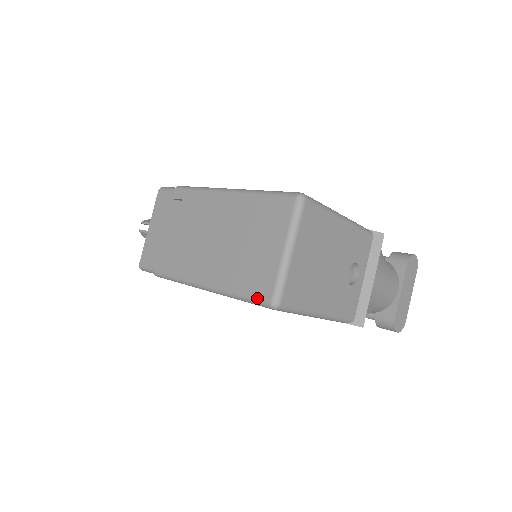
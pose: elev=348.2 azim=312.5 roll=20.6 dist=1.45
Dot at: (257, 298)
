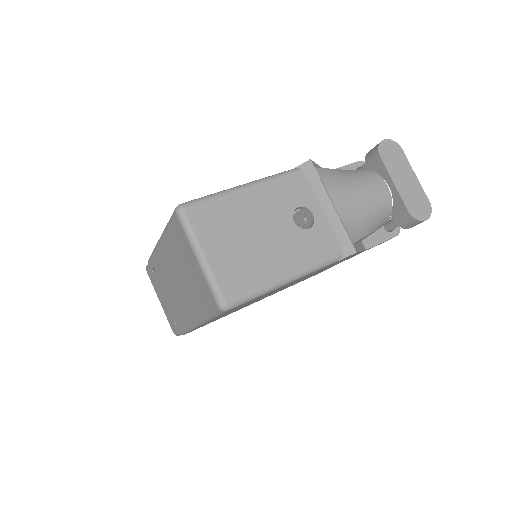
Dot at: (213, 311)
